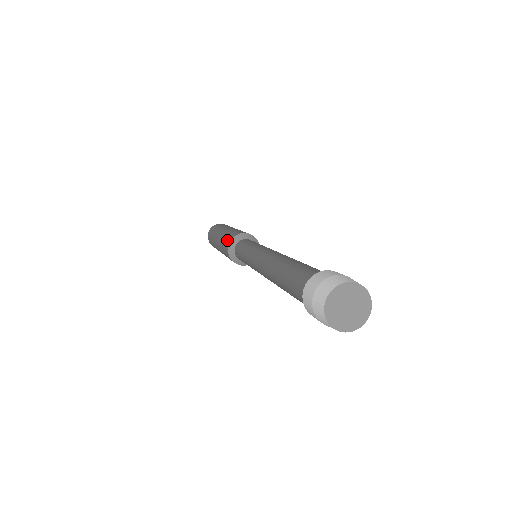
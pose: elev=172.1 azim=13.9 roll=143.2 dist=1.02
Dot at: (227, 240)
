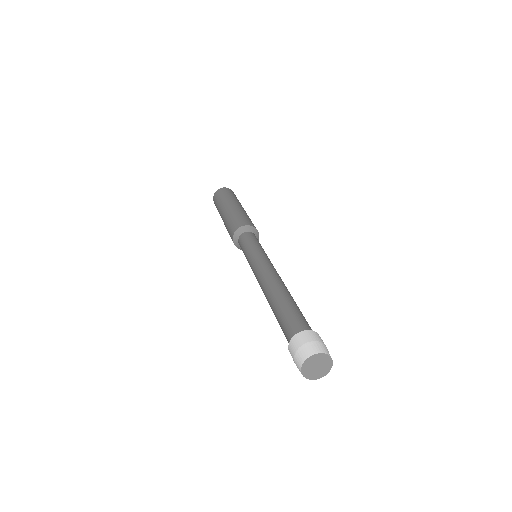
Dot at: (242, 221)
